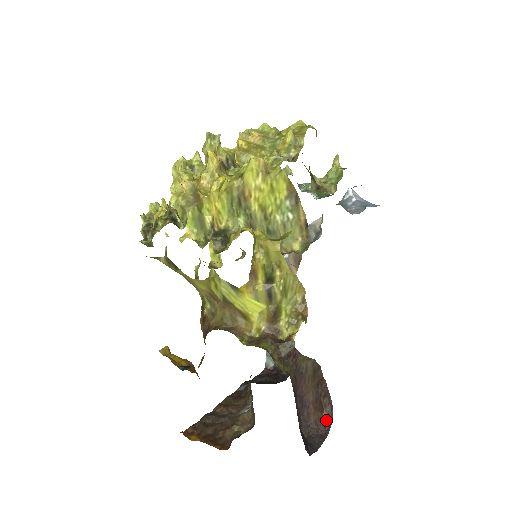
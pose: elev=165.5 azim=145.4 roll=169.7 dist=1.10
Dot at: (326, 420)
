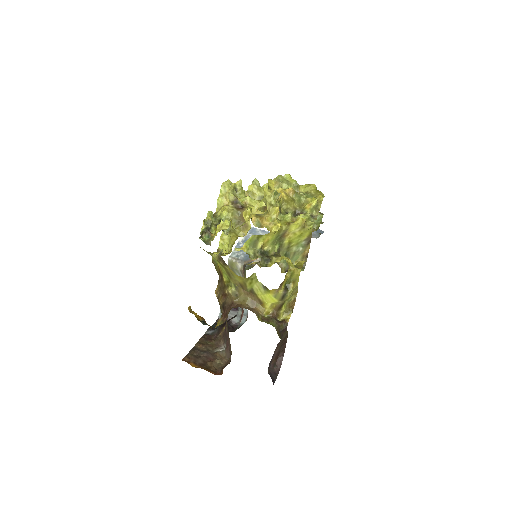
Dot at: (278, 364)
